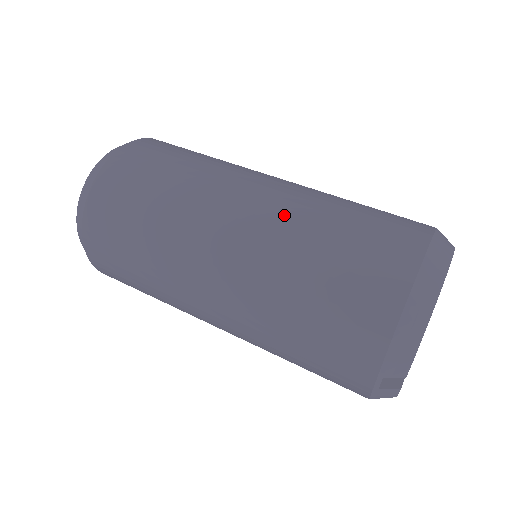
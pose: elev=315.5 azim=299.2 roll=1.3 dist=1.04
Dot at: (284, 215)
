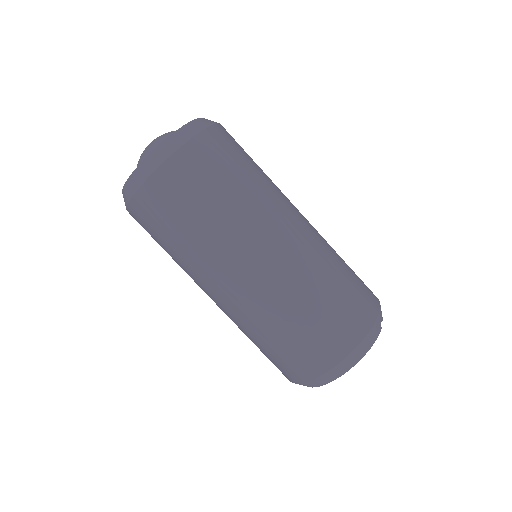
Dot at: (244, 315)
